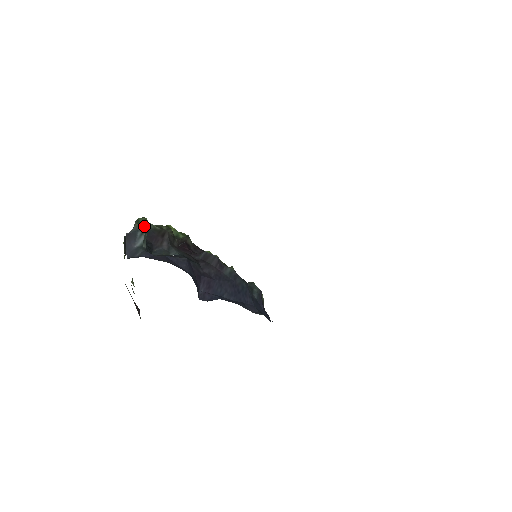
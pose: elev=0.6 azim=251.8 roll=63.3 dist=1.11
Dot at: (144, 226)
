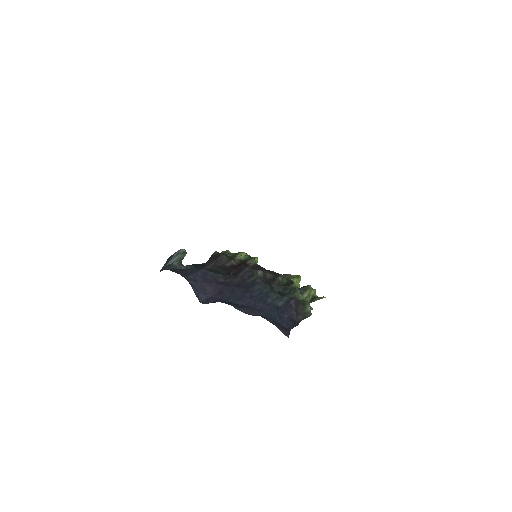
Dot at: (184, 249)
